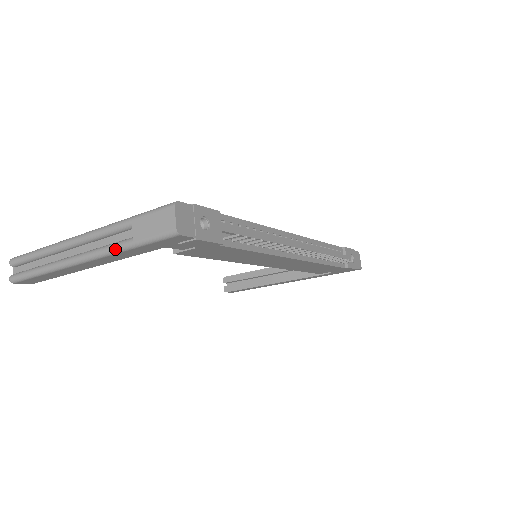
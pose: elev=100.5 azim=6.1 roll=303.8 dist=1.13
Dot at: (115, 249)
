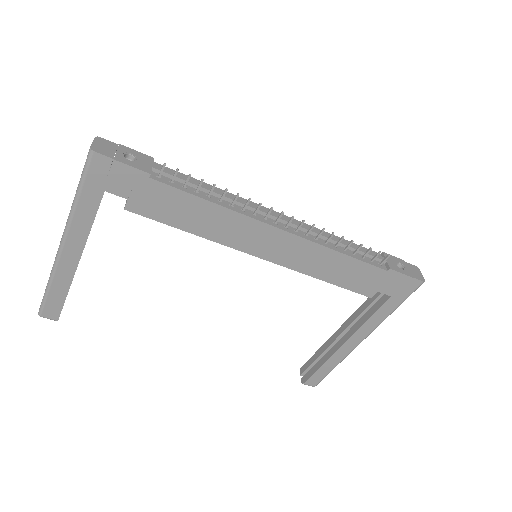
Dot at: (71, 208)
